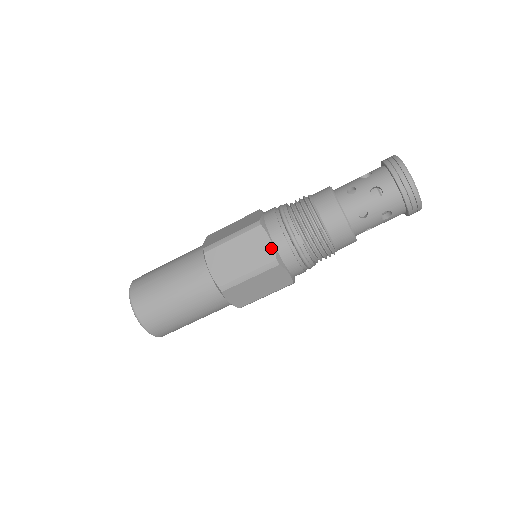
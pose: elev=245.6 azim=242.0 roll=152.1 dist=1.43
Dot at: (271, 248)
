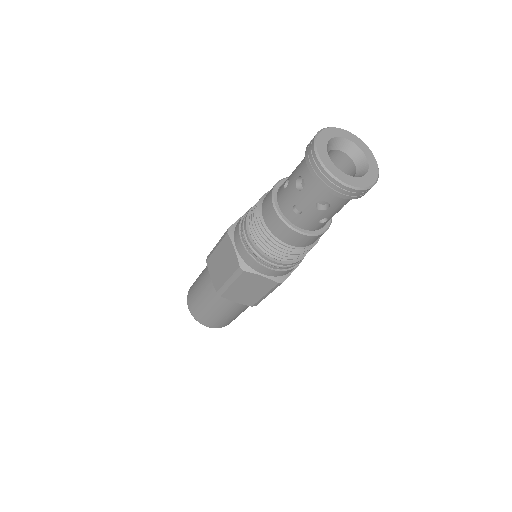
Dot at: (235, 255)
